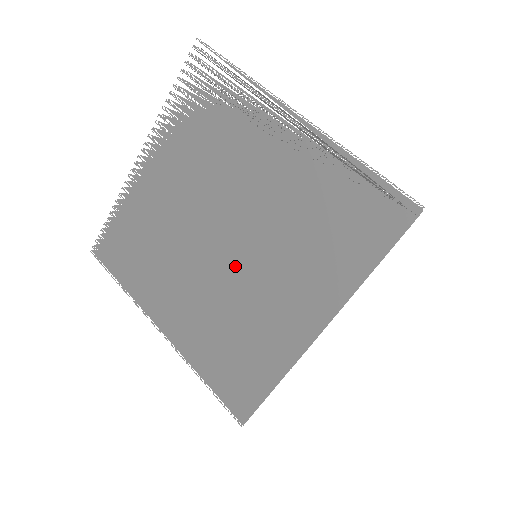
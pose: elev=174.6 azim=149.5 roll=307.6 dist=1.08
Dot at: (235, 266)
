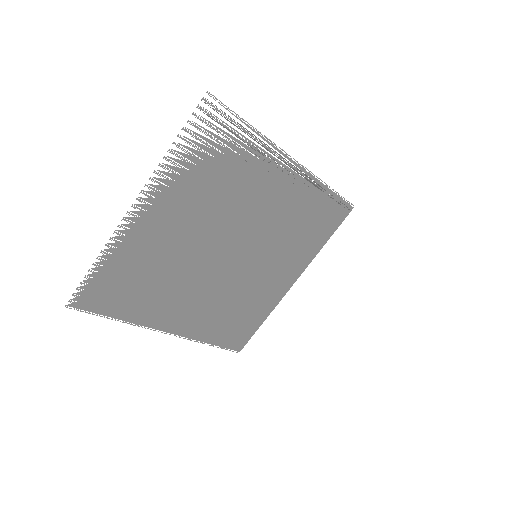
Dot at: (241, 268)
